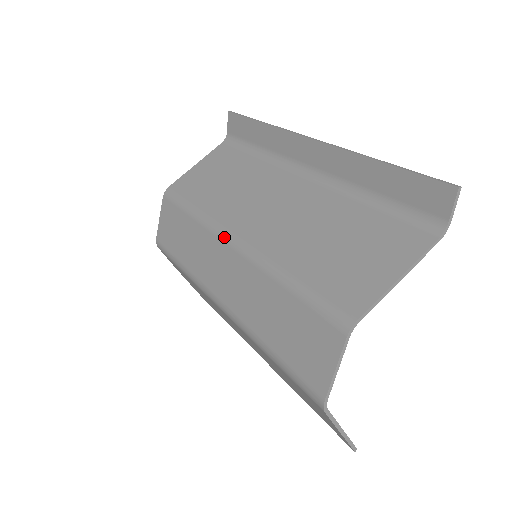
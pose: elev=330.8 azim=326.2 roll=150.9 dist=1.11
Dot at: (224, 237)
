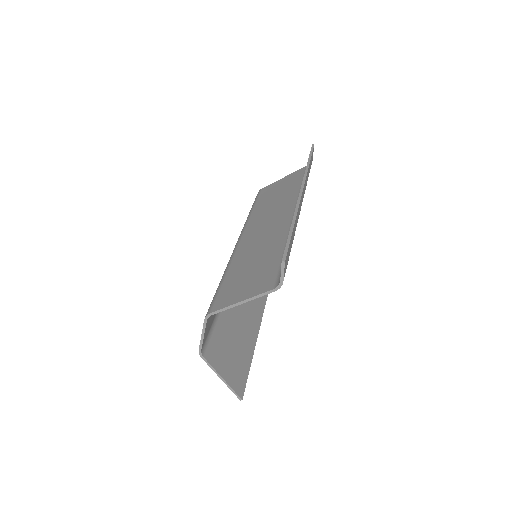
Dot at: (239, 236)
